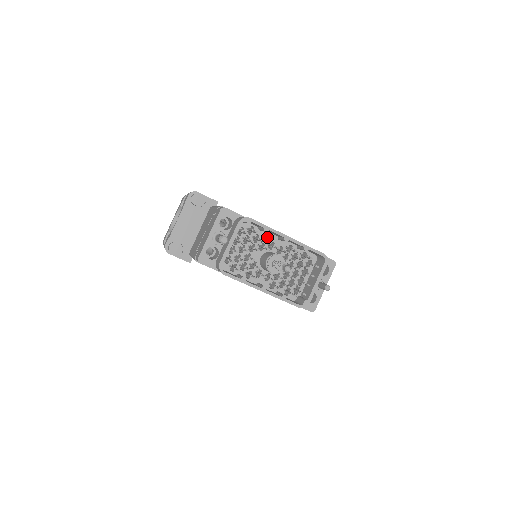
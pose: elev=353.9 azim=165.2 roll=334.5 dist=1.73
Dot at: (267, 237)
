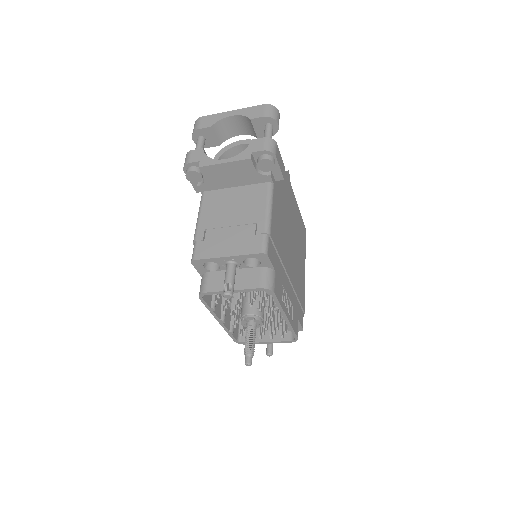
Dot at: (270, 305)
